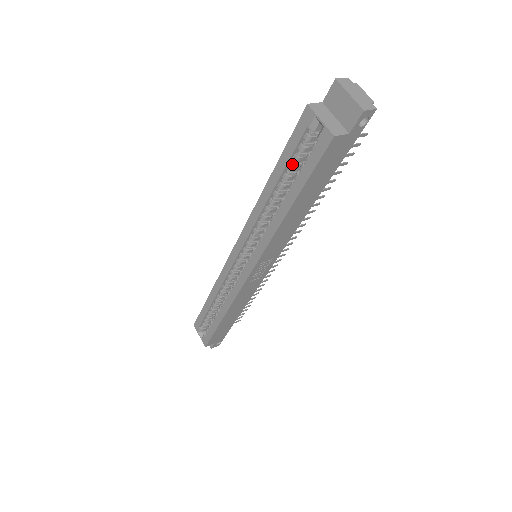
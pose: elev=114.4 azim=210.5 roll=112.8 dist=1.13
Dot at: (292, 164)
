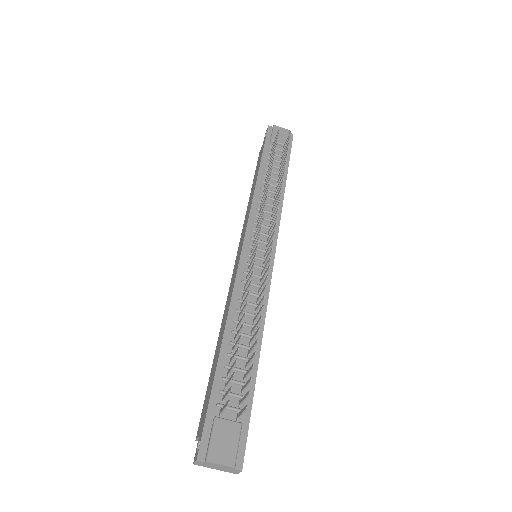
Dot at: occluded
